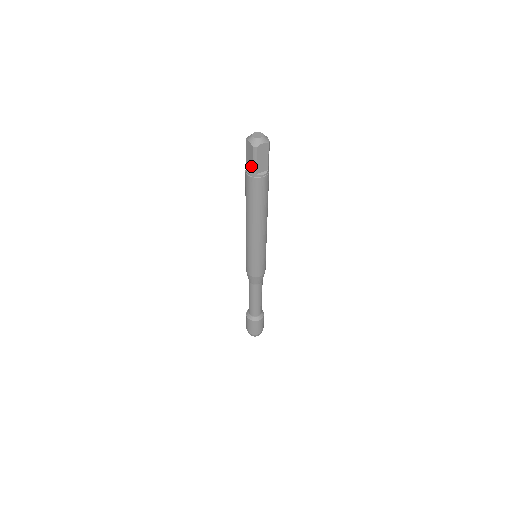
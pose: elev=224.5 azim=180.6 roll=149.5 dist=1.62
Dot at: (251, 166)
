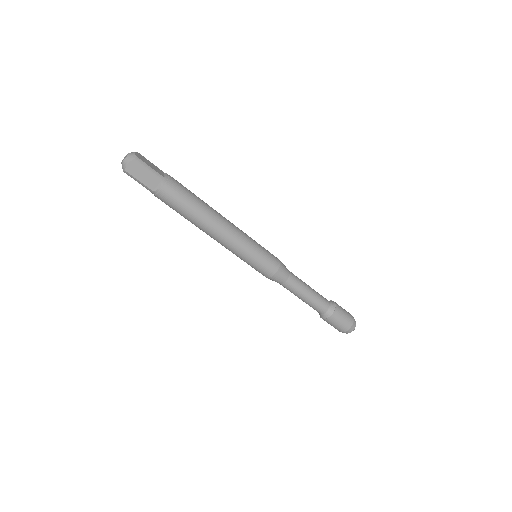
Dot at: (145, 187)
